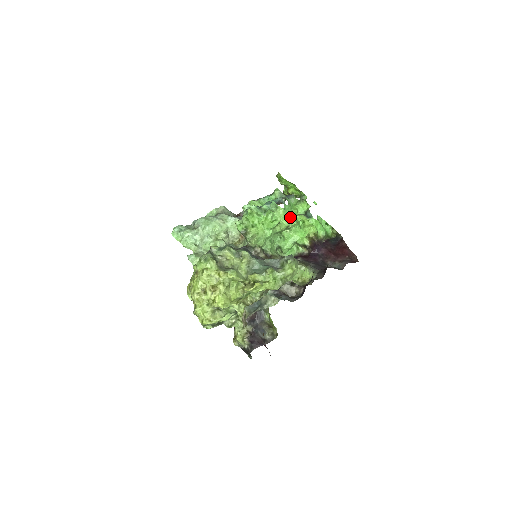
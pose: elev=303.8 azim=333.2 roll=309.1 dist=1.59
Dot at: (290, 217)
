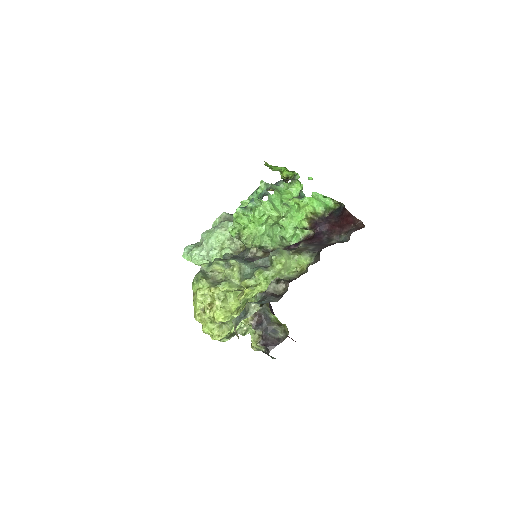
Dot at: (281, 205)
